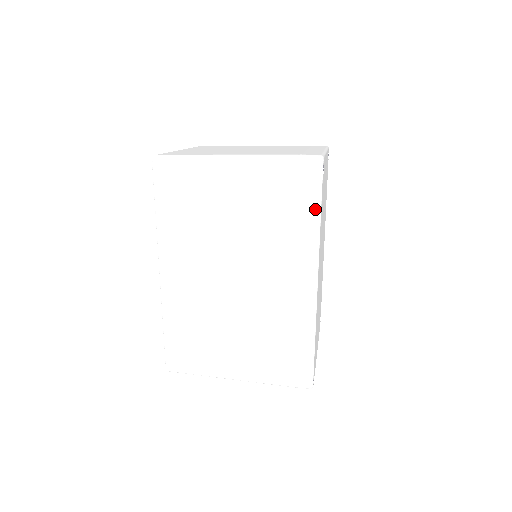
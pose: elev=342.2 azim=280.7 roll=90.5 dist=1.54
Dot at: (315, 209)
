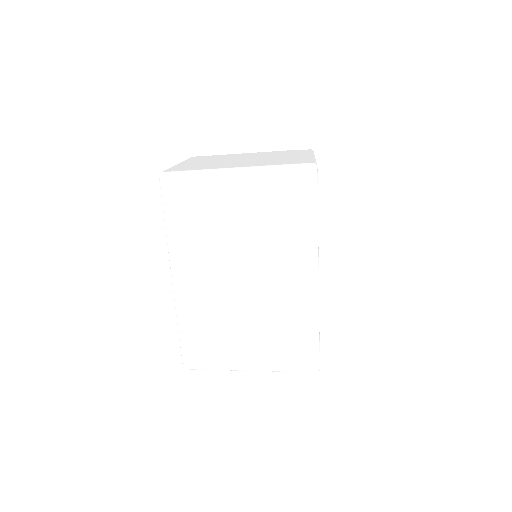
Dot at: (313, 212)
